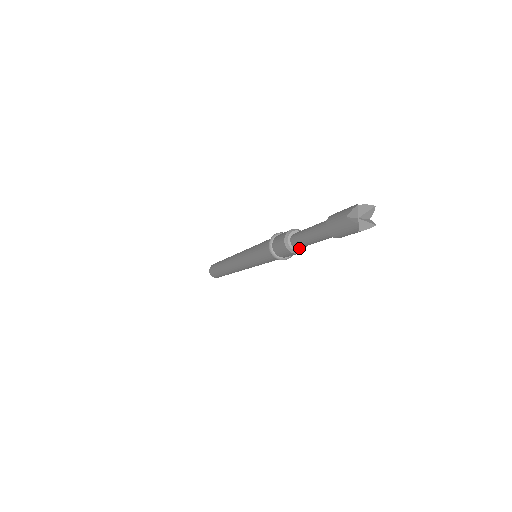
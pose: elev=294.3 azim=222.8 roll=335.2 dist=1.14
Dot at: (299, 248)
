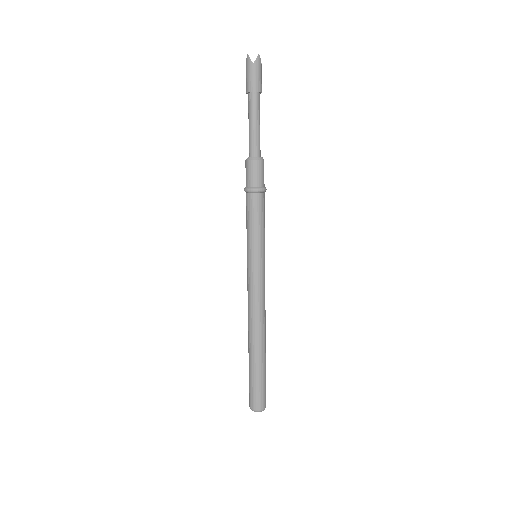
Dot at: (256, 157)
